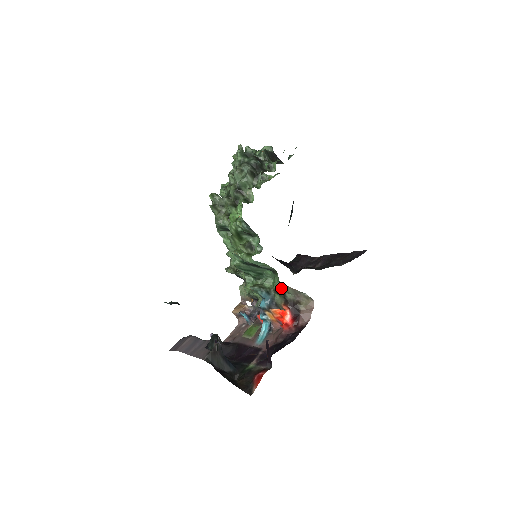
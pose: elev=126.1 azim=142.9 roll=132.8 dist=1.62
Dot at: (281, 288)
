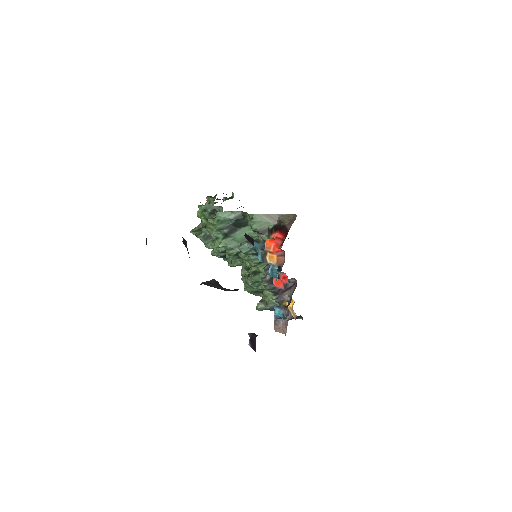
Dot at: (256, 220)
